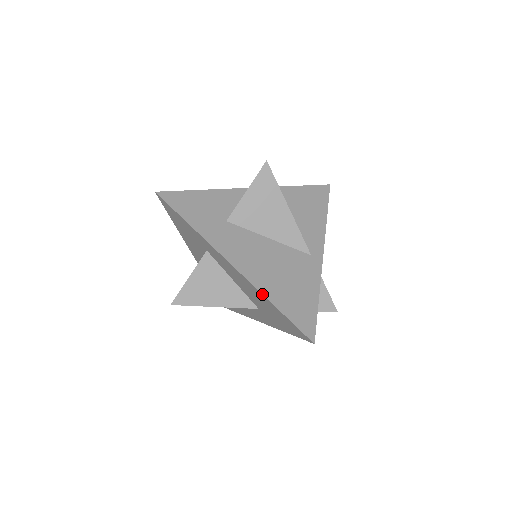
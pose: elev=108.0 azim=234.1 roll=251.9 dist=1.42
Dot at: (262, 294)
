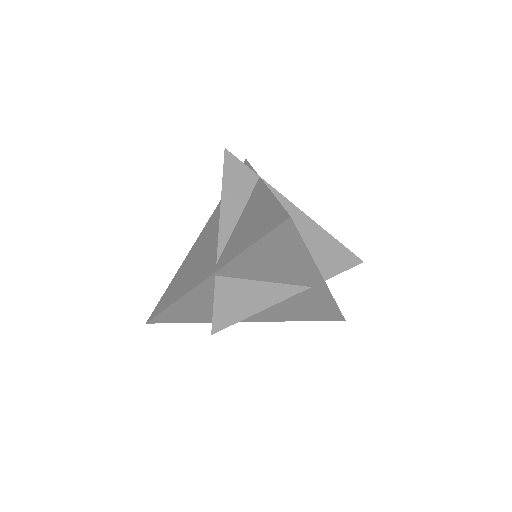
Dot at: occluded
